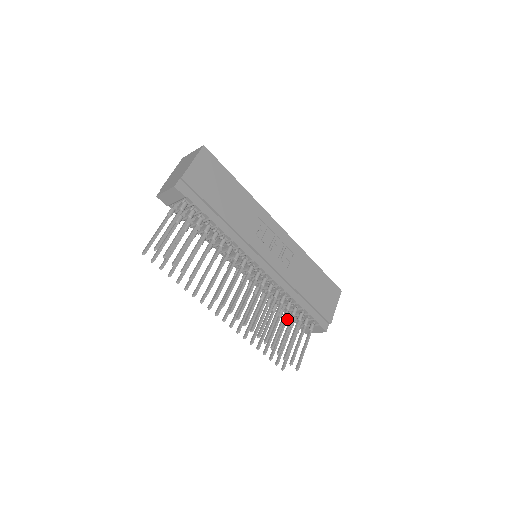
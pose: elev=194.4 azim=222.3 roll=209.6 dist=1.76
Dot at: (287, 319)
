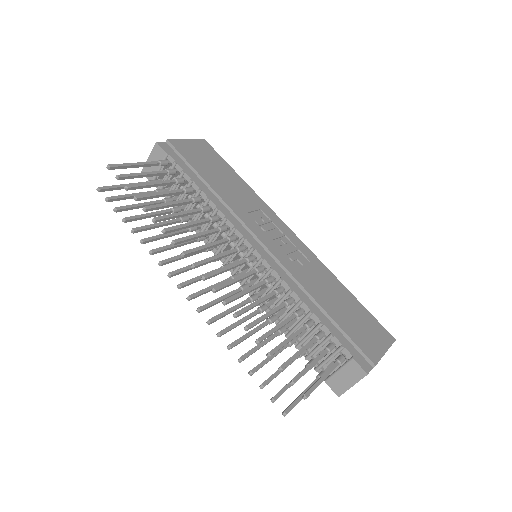
Dot at: occluded
